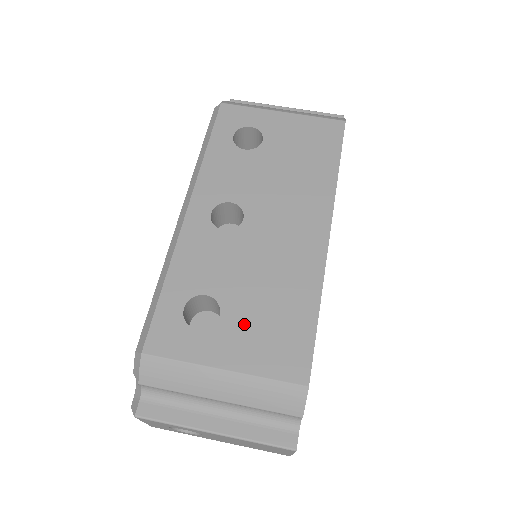
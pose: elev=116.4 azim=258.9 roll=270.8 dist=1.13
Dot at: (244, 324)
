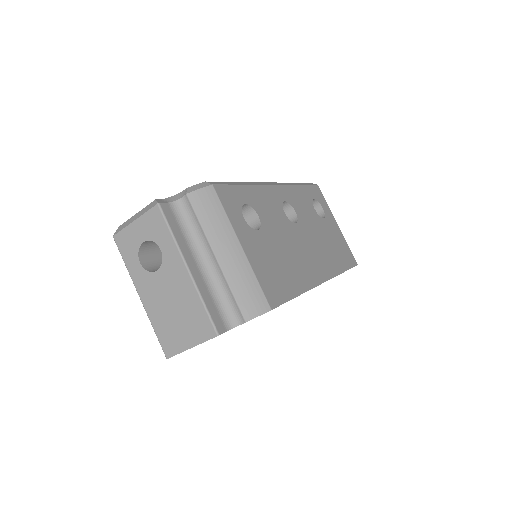
Dot at: (265, 249)
